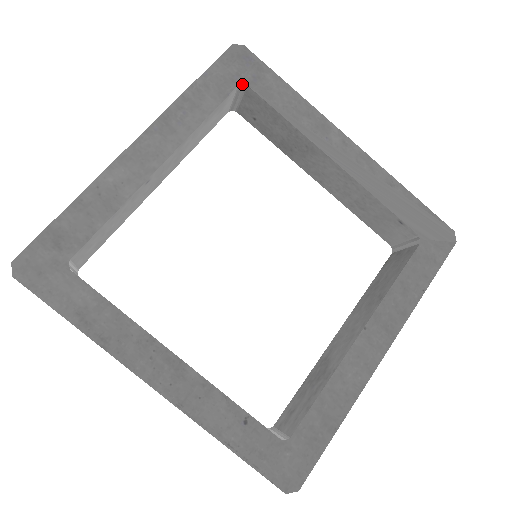
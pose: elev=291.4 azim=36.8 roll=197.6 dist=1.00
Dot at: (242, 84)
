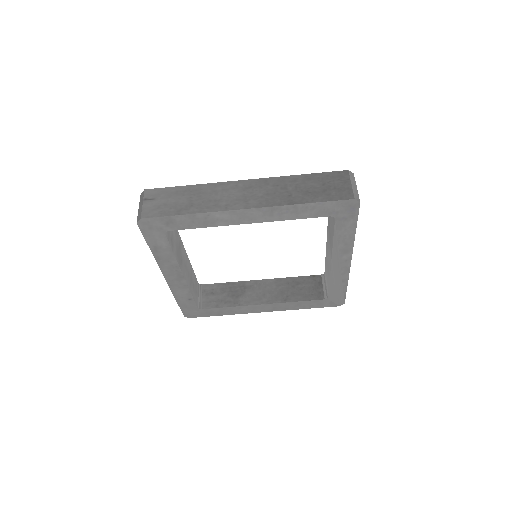
Dot at: occluded
